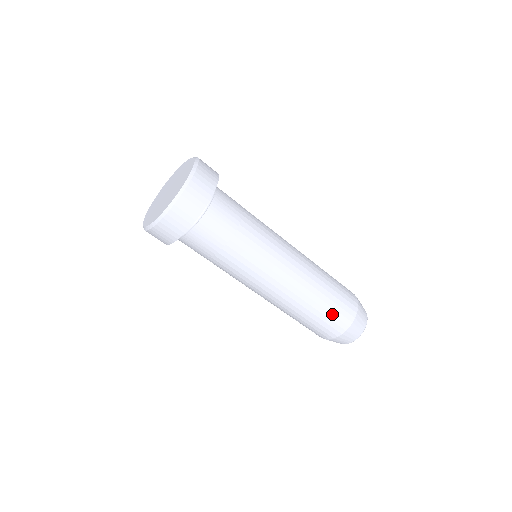
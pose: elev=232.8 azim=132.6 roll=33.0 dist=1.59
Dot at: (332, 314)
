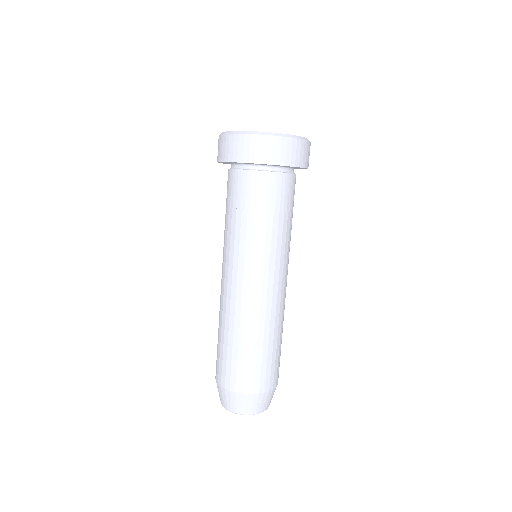
Dot at: (261, 365)
